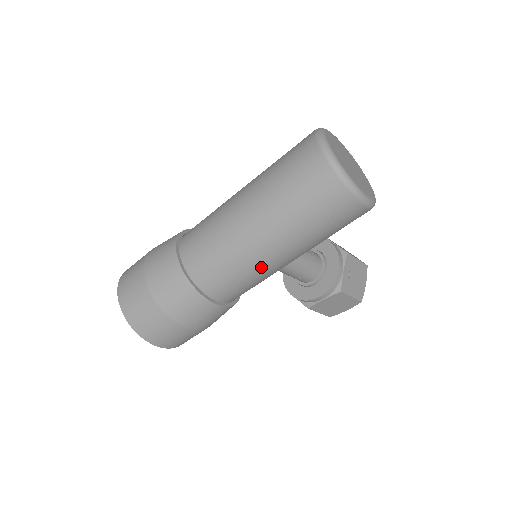
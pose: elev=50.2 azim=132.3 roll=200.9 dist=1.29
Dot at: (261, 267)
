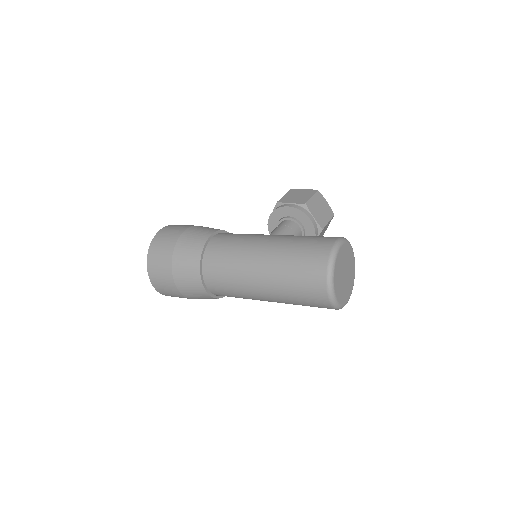
Dot at: occluded
